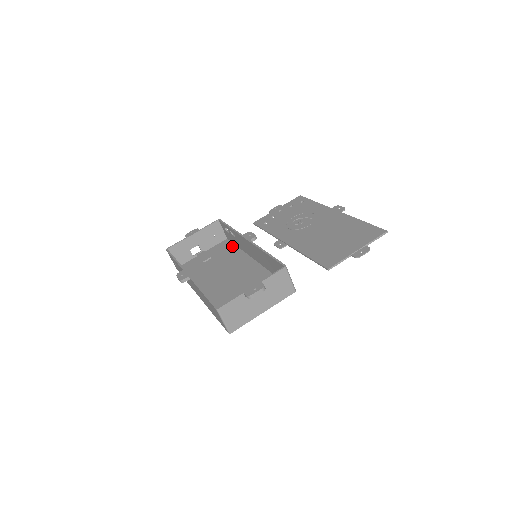
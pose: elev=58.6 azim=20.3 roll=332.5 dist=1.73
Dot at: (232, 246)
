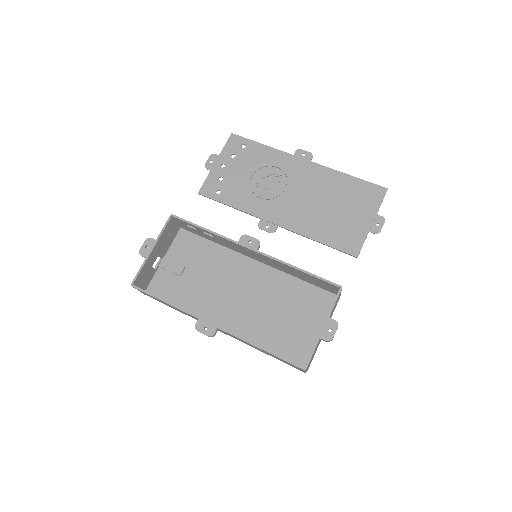
Dot at: (201, 241)
